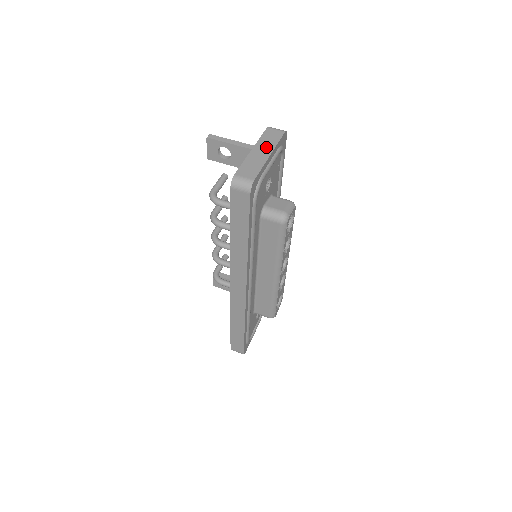
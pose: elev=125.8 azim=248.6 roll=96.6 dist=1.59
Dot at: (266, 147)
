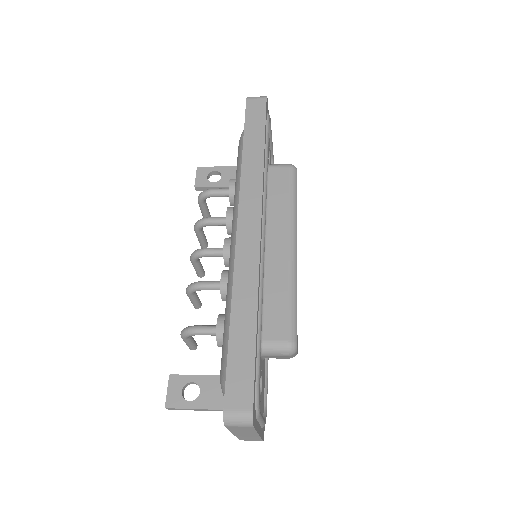
Dot at: occluded
